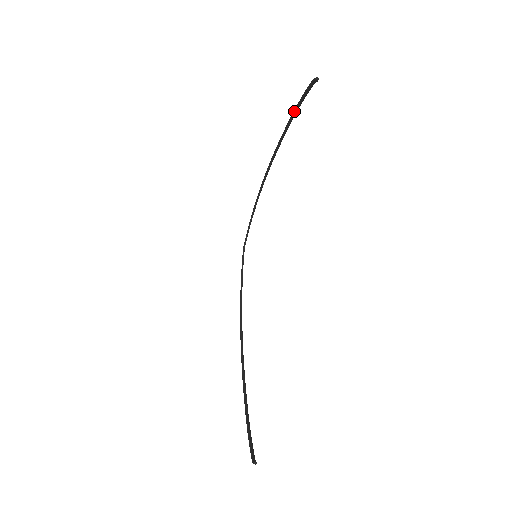
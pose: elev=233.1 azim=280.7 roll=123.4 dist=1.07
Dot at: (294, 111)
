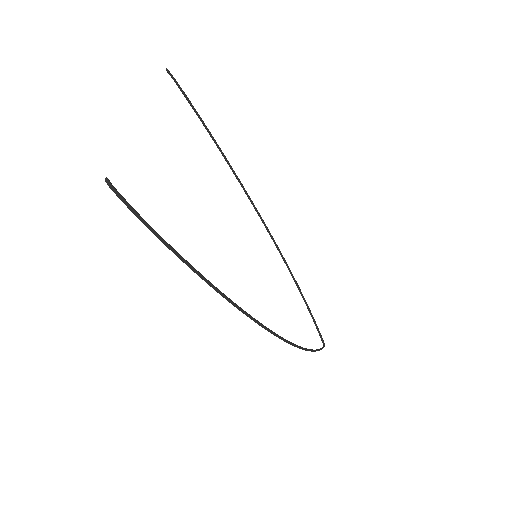
Dot at: occluded
